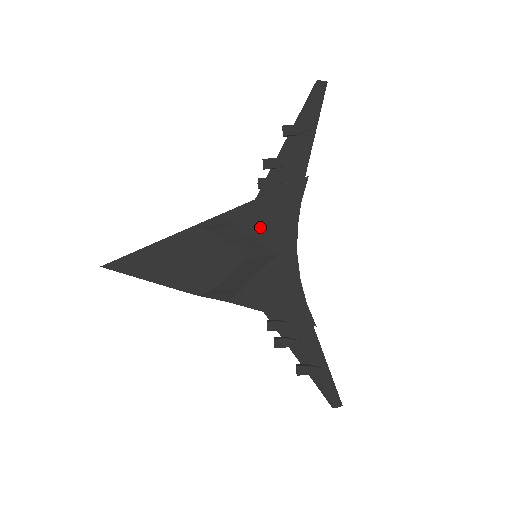
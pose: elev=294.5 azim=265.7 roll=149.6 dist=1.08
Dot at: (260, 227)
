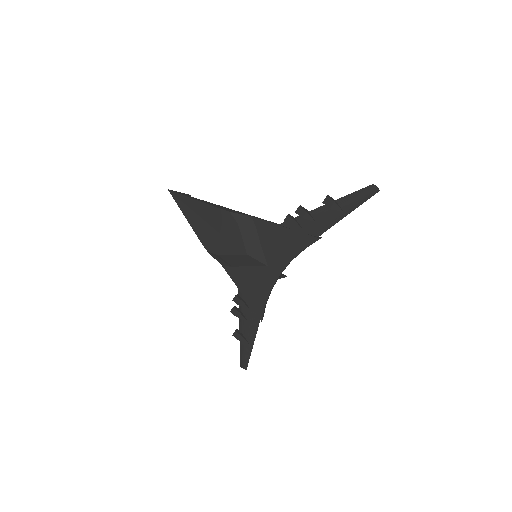
Dot at: (269, 243)
